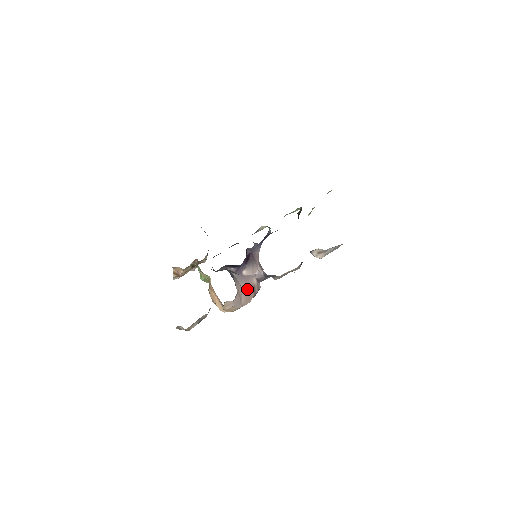
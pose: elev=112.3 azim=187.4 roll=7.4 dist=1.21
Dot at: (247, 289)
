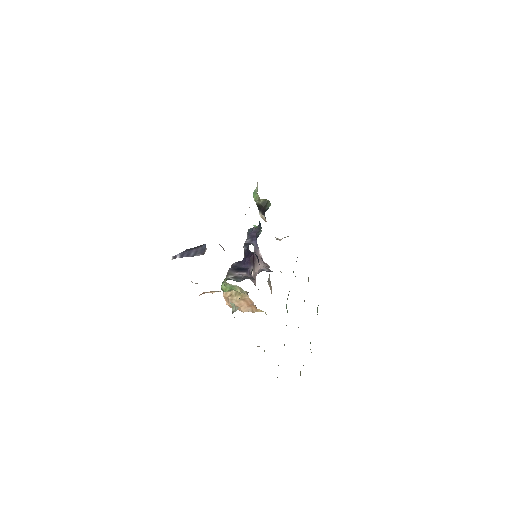
Dot at: occluded
